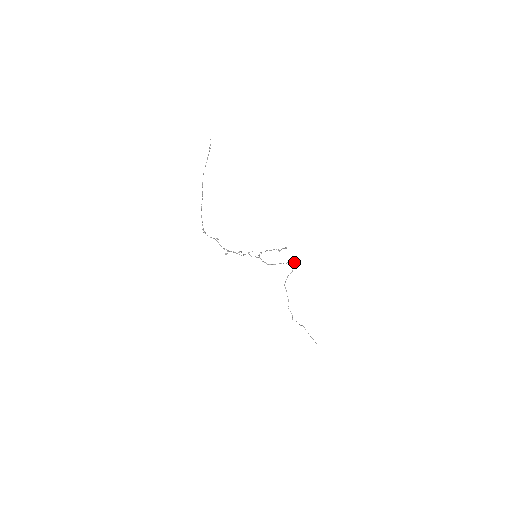
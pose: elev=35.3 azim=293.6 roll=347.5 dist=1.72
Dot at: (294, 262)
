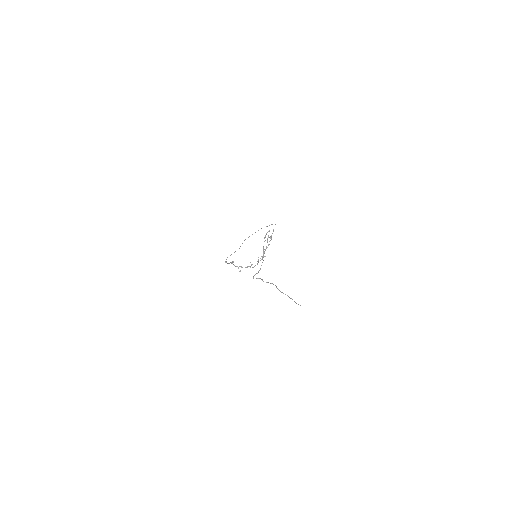
Dot at: occluded
